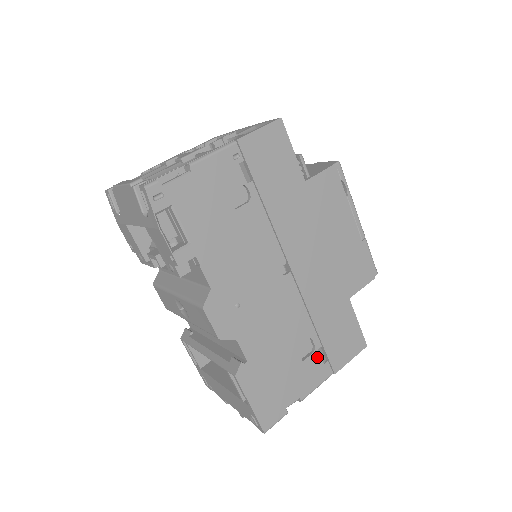
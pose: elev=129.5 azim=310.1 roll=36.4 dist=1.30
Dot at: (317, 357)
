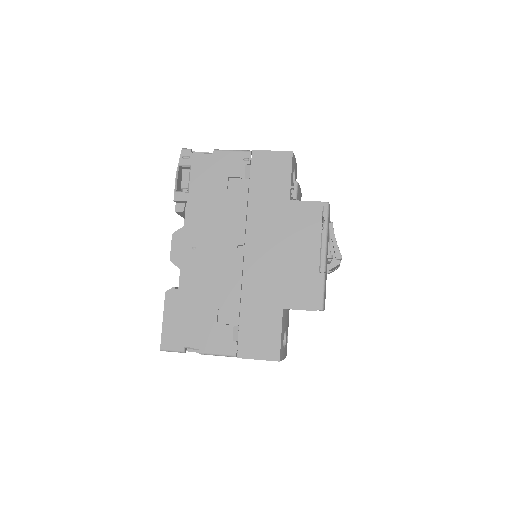
Dot at: (230, 331)
